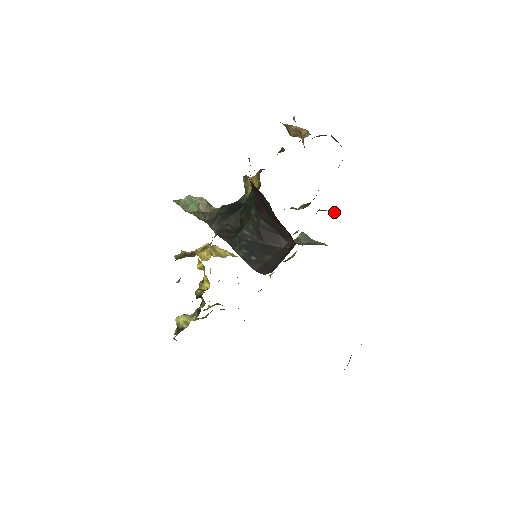
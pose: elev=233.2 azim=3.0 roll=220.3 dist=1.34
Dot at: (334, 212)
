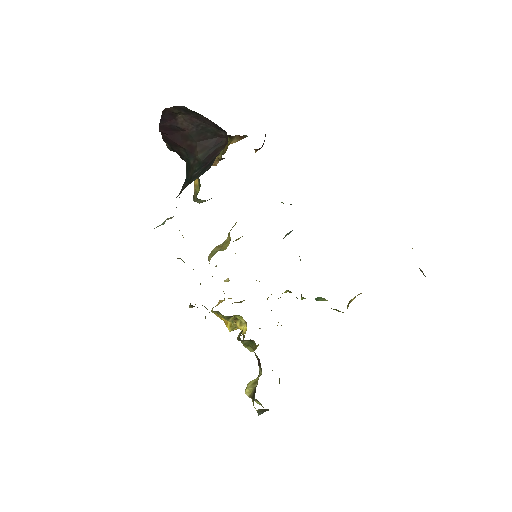
Dot at: occluded
